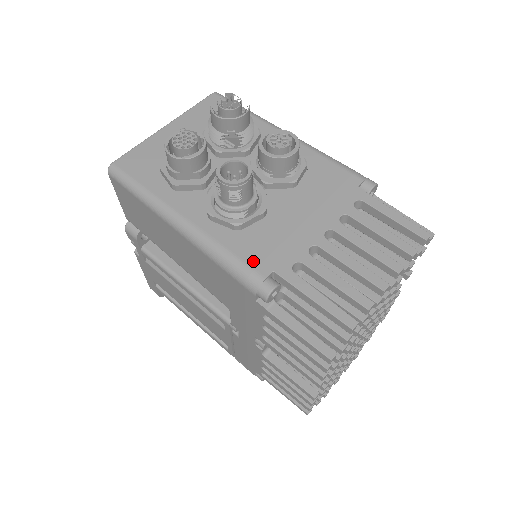
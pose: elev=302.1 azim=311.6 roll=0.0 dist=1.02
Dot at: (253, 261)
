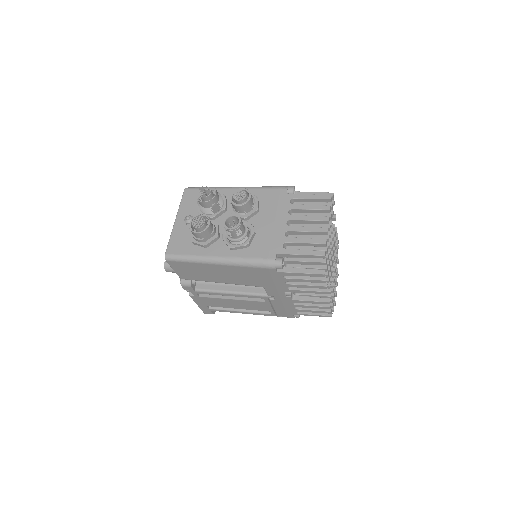
Dot at: (265, 255)
